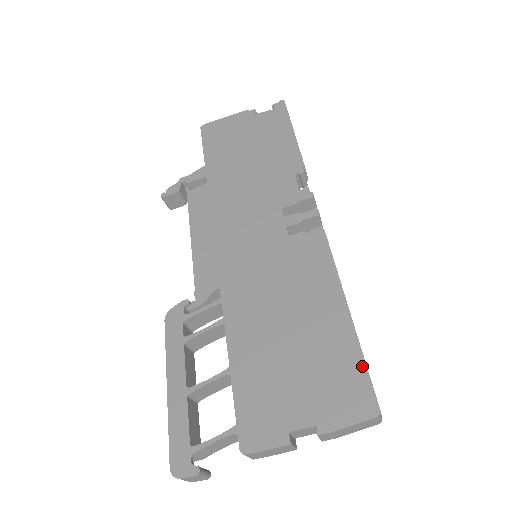
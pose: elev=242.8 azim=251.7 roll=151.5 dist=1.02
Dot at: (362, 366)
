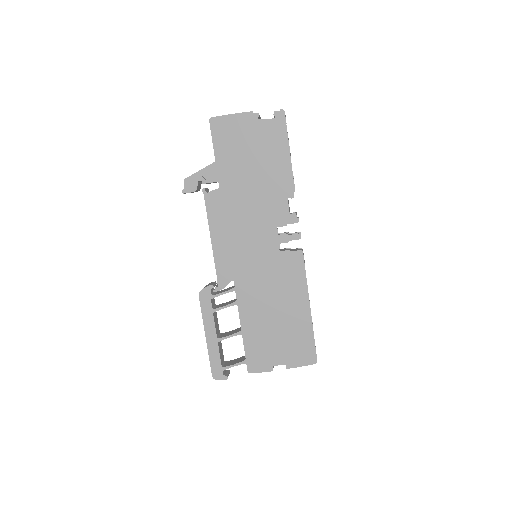
Dot at: (312, 340)
